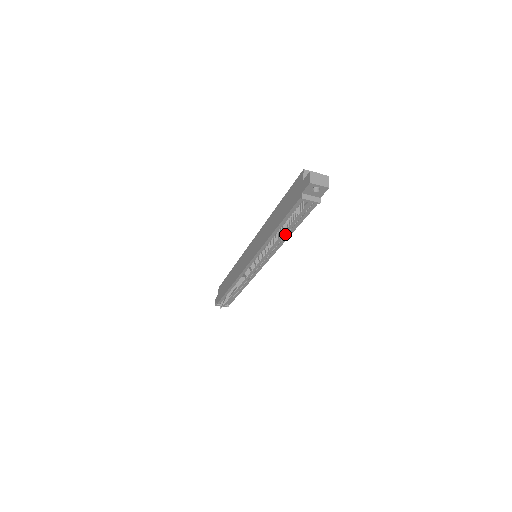
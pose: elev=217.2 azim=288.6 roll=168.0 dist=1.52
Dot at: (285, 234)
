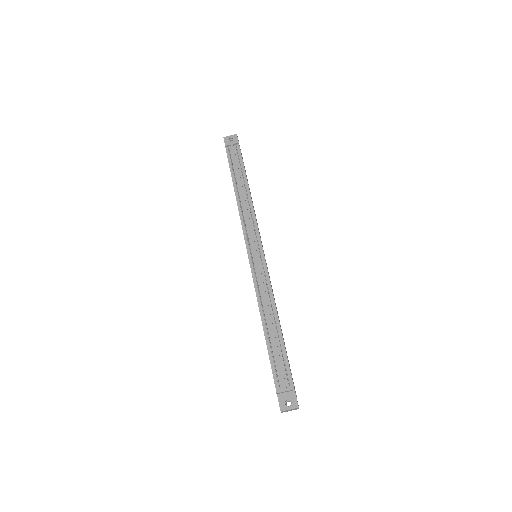
Dot at: (244, 189)
